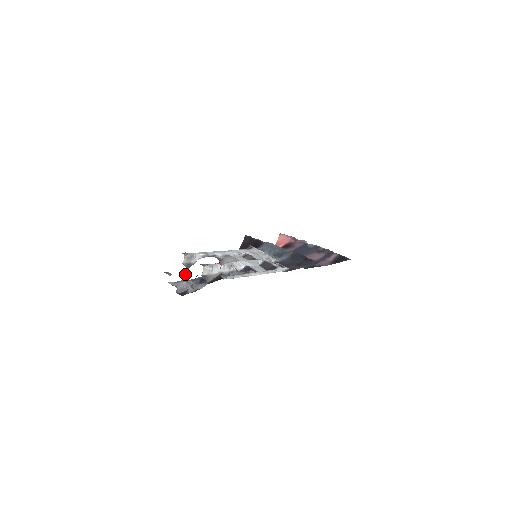
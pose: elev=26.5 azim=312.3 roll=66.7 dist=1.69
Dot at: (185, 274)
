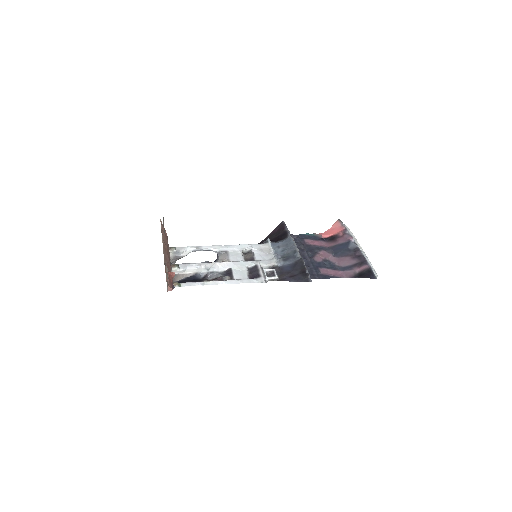
Dot at: occluded
